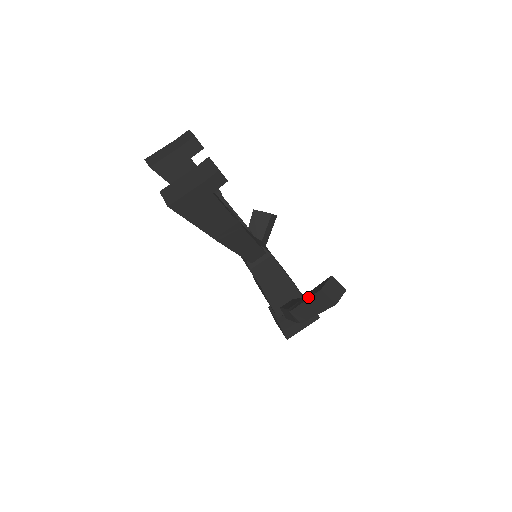
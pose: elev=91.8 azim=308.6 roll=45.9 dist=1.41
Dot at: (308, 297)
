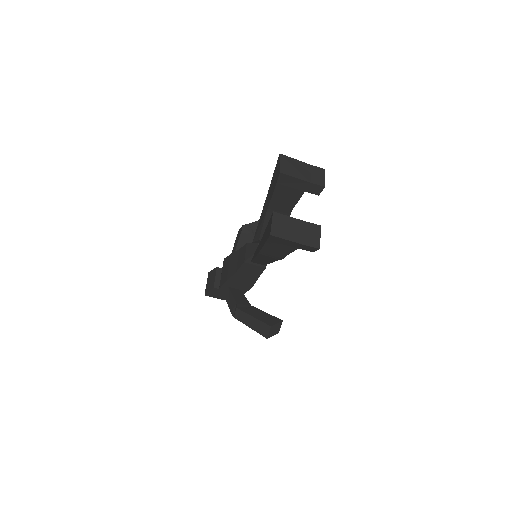
Dot at: (258, 317)
